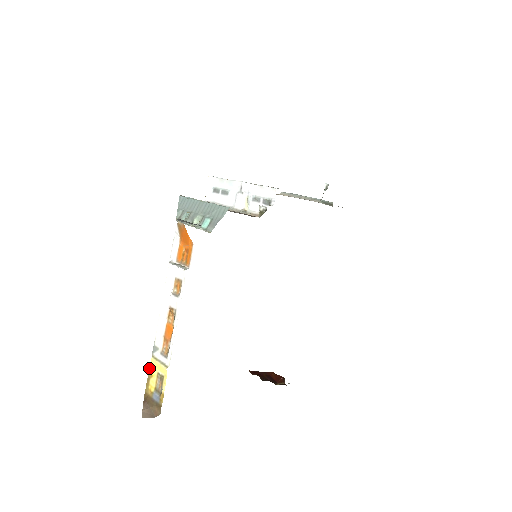
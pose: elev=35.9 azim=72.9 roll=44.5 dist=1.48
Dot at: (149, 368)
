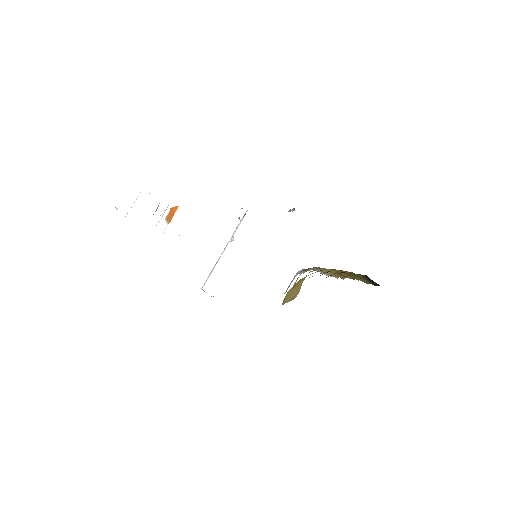
Dot at: occluded
